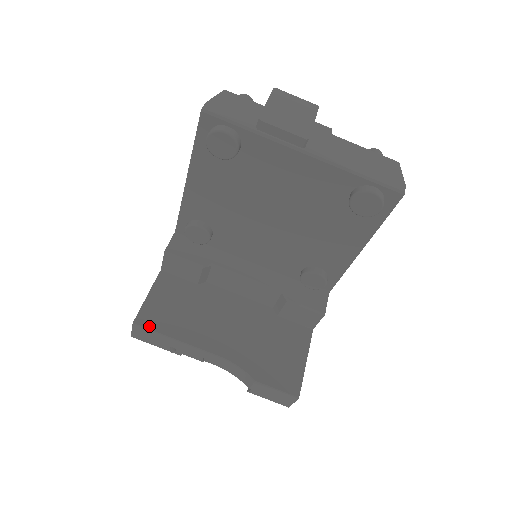
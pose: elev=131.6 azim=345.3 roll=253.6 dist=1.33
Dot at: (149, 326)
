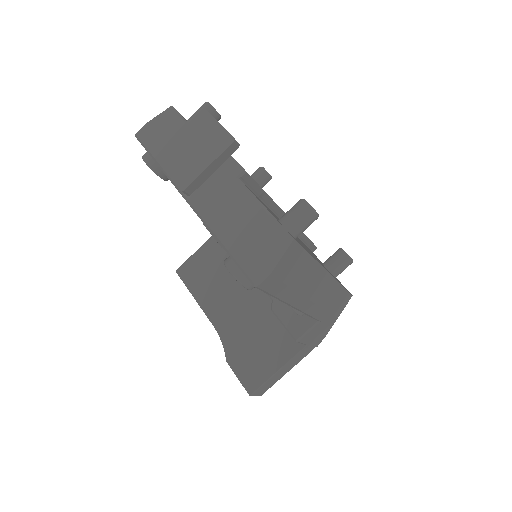
Dot at: (183, 278)
